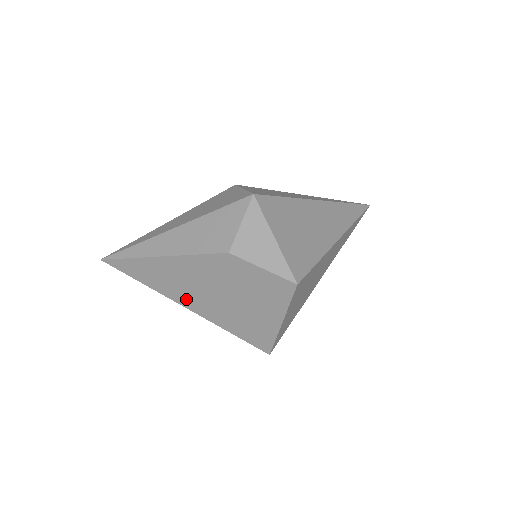
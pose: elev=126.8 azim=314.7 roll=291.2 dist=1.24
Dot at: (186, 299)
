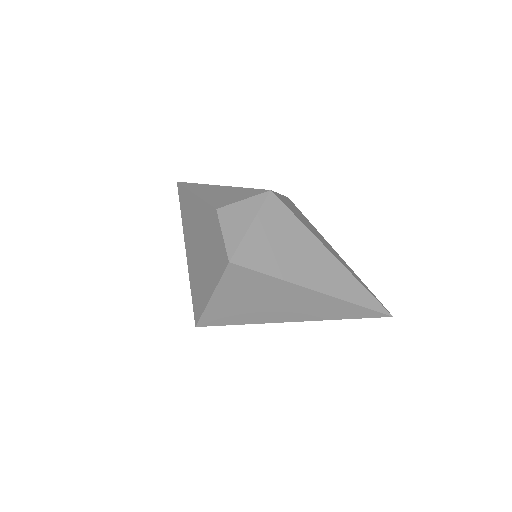
Dot at: (188, 240)
